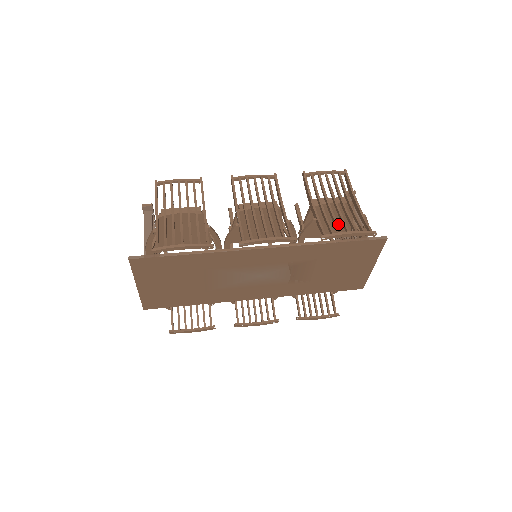
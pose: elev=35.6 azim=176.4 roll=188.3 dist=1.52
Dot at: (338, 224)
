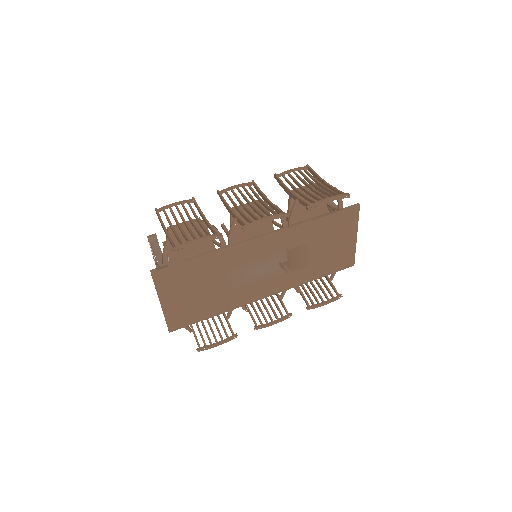
Dot at: (317, 196)
